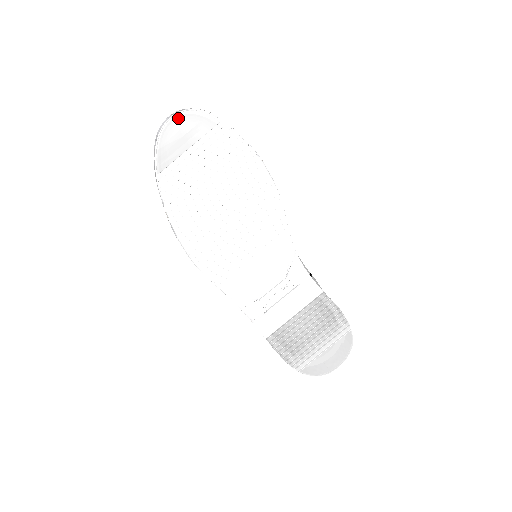
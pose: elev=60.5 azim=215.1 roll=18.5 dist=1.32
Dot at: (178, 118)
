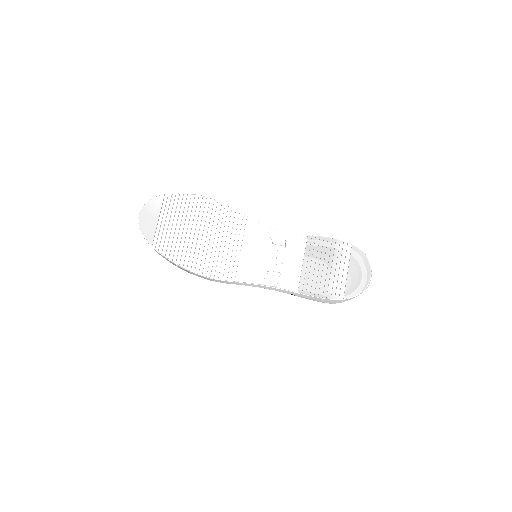
Dot at: (142, 212)
